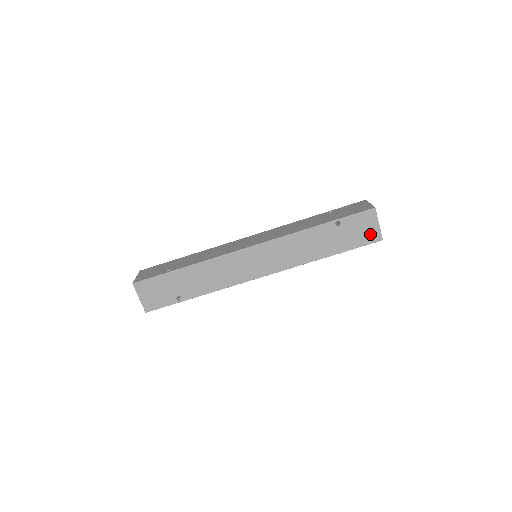
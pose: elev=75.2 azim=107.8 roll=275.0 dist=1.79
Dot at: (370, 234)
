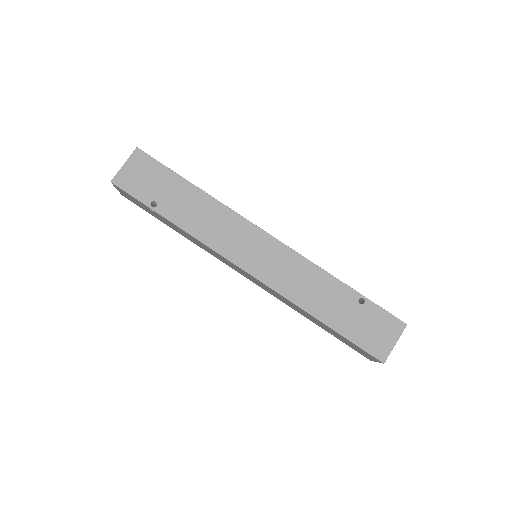
Dot at: (379, 344)
